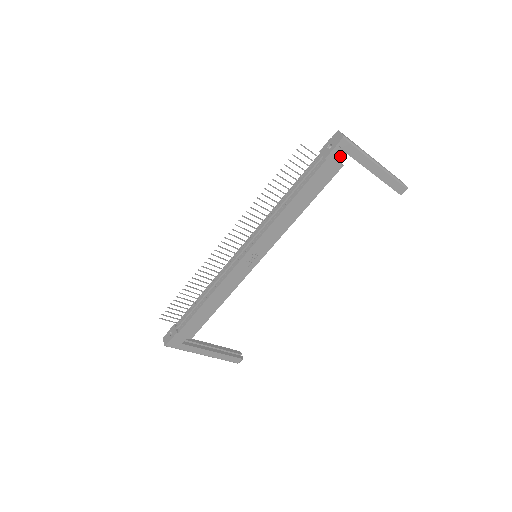
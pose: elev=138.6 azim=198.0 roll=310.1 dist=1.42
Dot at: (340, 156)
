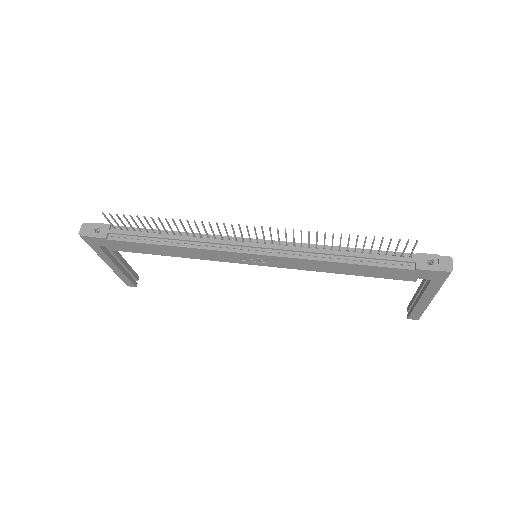
Dot at: (426, 276)
